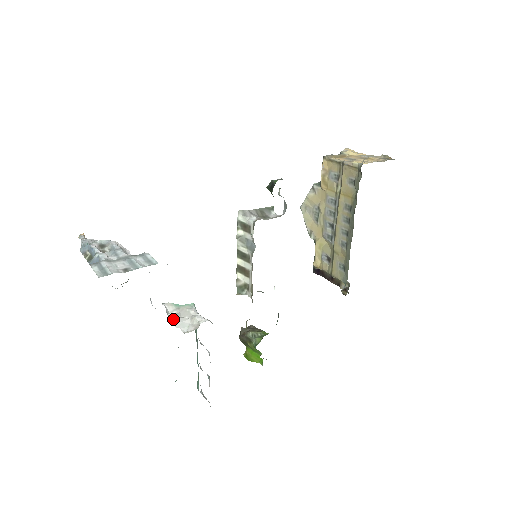
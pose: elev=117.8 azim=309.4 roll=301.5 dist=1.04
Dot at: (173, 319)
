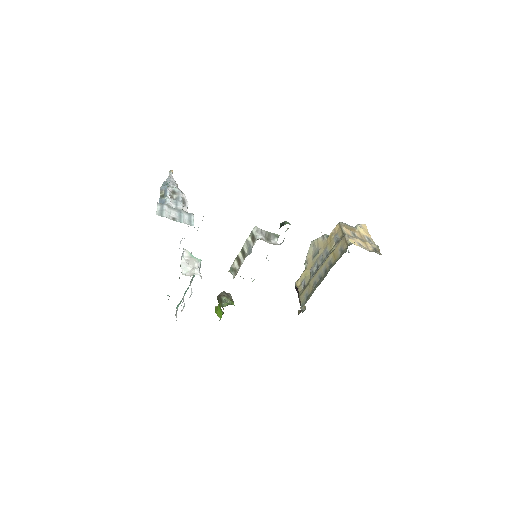
Dot at: (183, 262)
